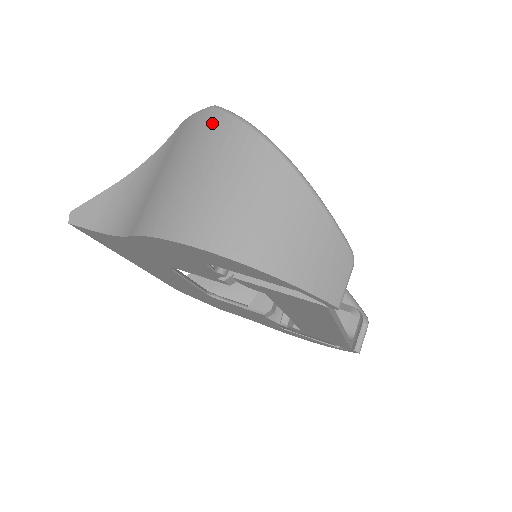
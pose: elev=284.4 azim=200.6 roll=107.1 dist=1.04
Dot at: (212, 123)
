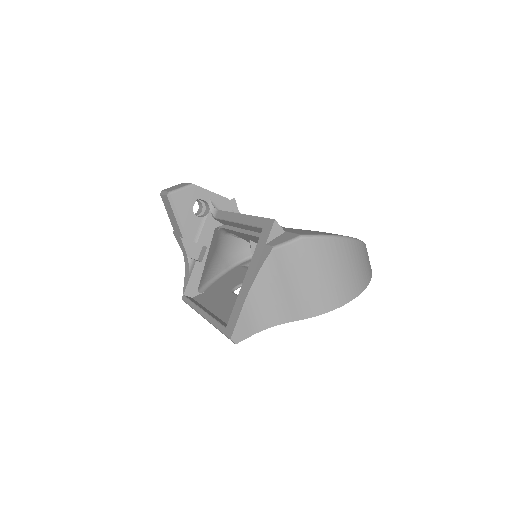
Dot at: (311, 247)
